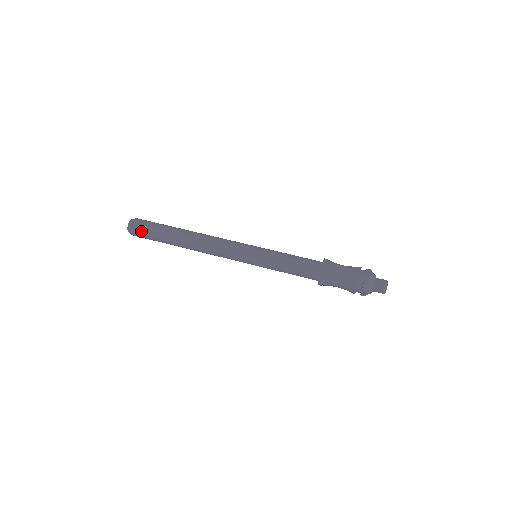
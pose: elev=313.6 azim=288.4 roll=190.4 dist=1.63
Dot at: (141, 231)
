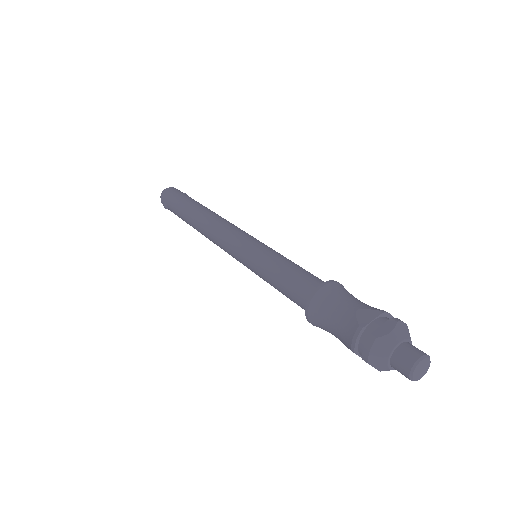
Dot at: (166, 203)
